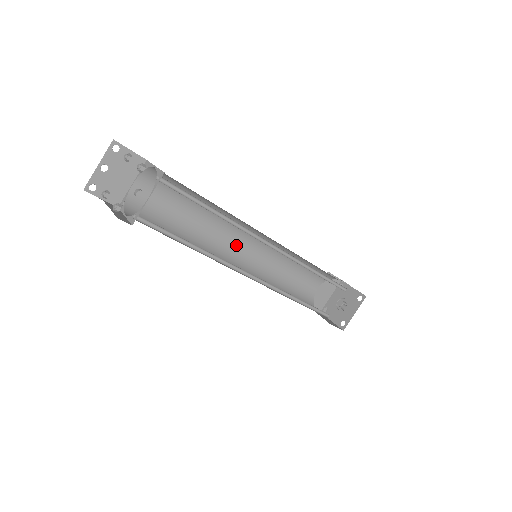
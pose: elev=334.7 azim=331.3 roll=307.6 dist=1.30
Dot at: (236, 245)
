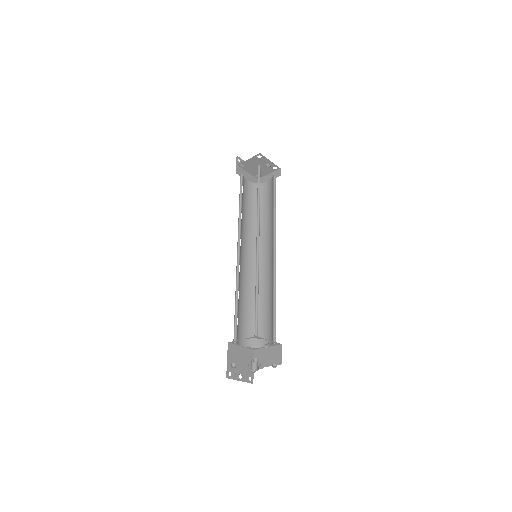
Dot at: (244, 252)
